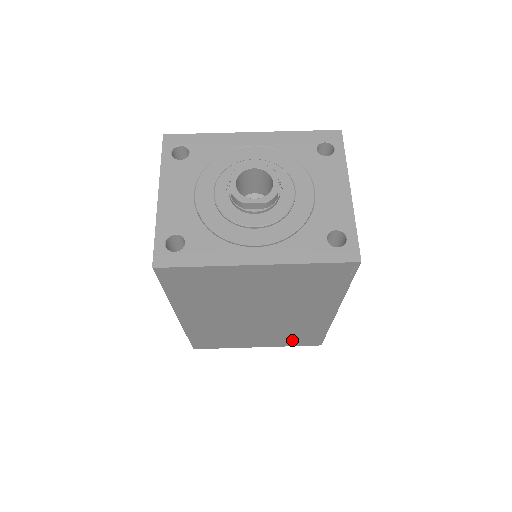
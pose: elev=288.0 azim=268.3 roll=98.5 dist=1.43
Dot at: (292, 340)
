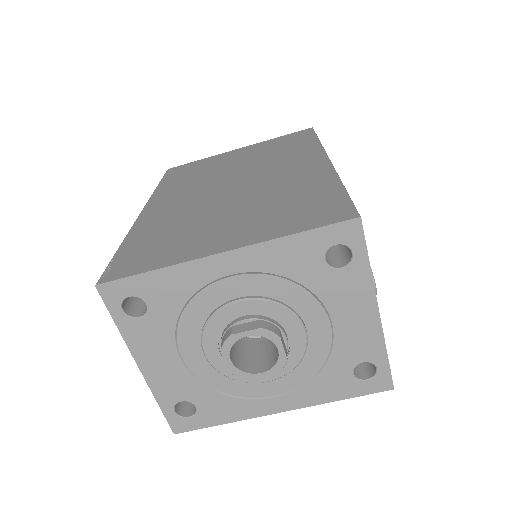
Dot at: occluded
